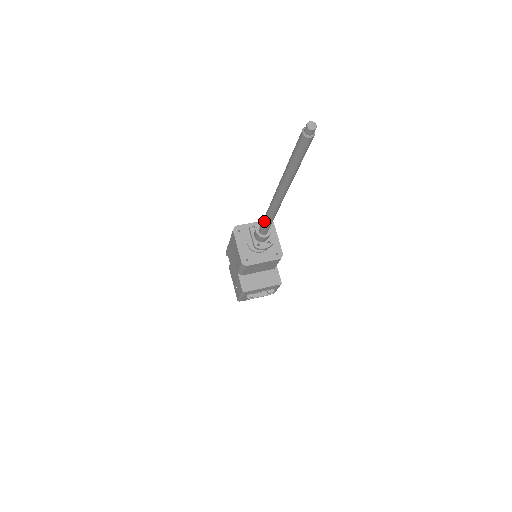
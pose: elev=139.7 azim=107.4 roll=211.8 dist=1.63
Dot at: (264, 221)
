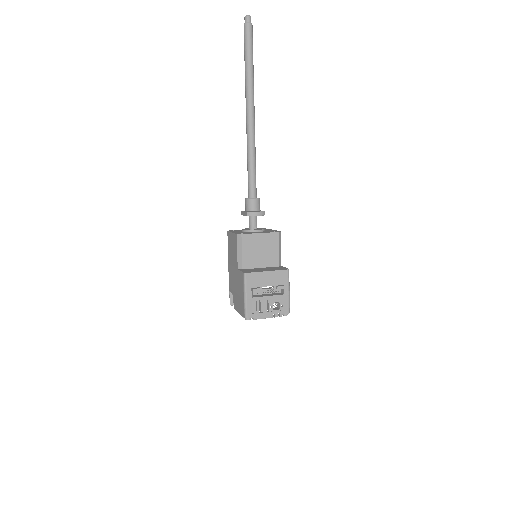
Dot at: (248, 172)
